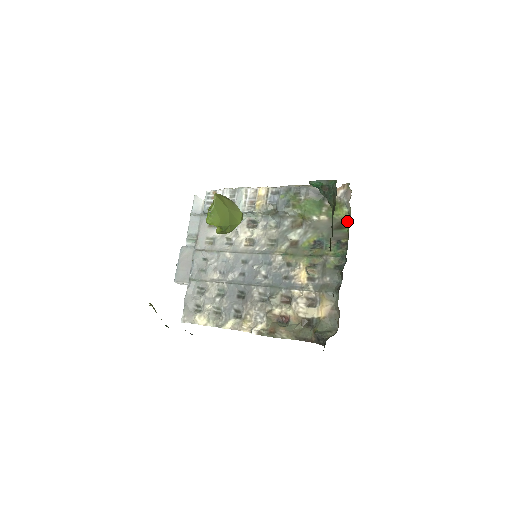
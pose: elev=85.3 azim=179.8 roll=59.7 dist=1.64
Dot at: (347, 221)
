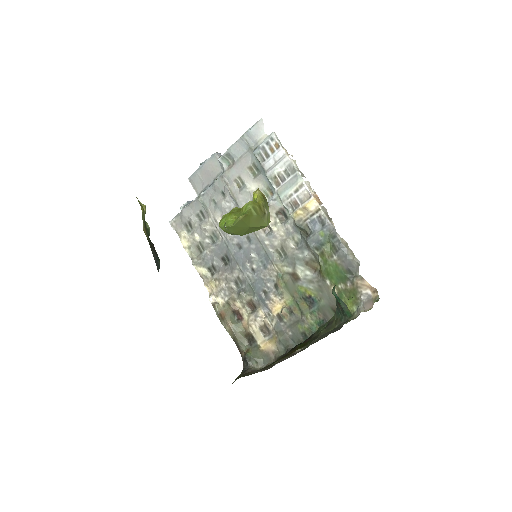
Dot at: occluded
